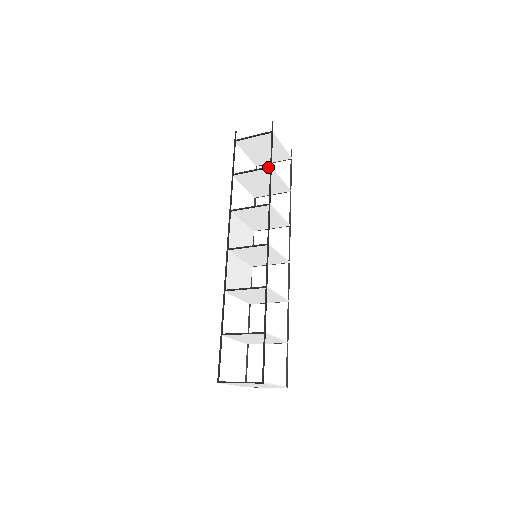
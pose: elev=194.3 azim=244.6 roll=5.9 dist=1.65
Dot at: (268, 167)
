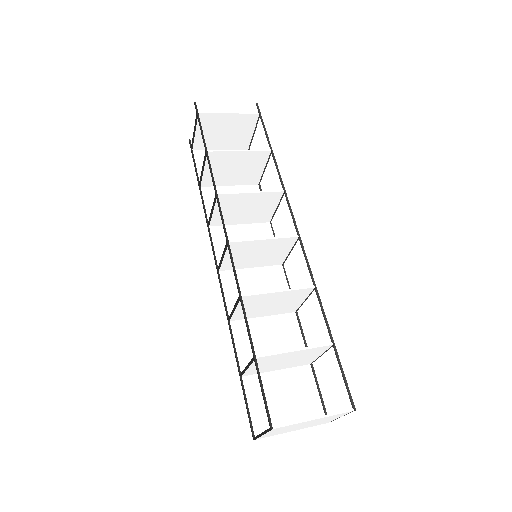
Dot at: (205, 154)
